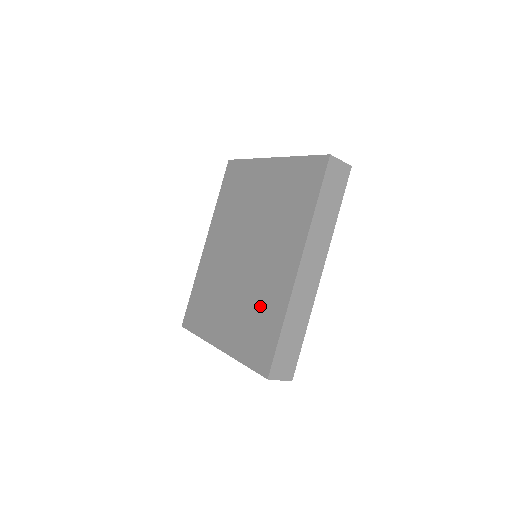
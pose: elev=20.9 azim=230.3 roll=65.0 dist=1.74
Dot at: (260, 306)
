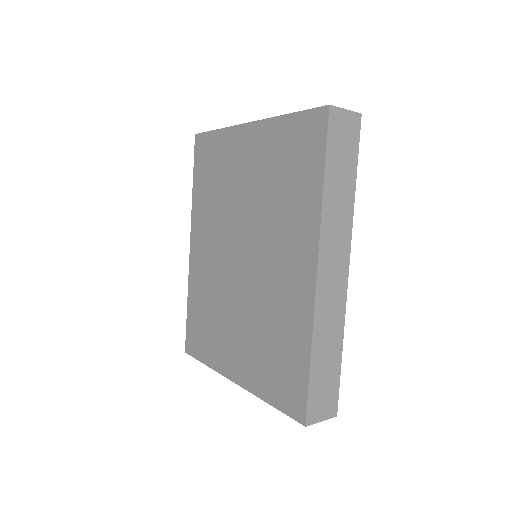
Dot at: (275, 327)
